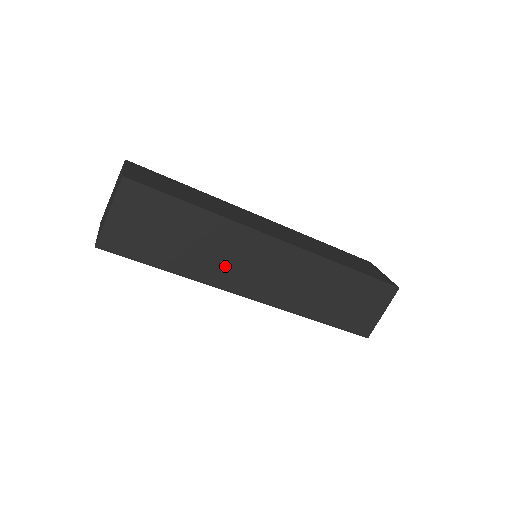
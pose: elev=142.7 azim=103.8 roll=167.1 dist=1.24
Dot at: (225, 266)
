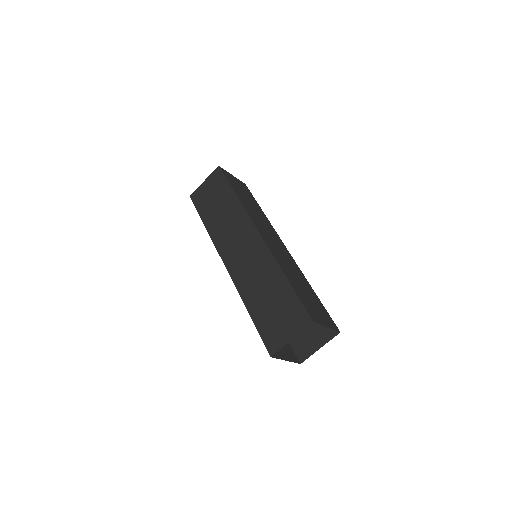
Dot at: (226, 235)
